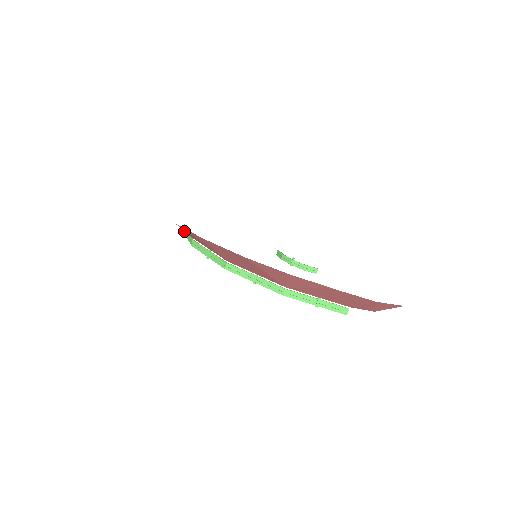
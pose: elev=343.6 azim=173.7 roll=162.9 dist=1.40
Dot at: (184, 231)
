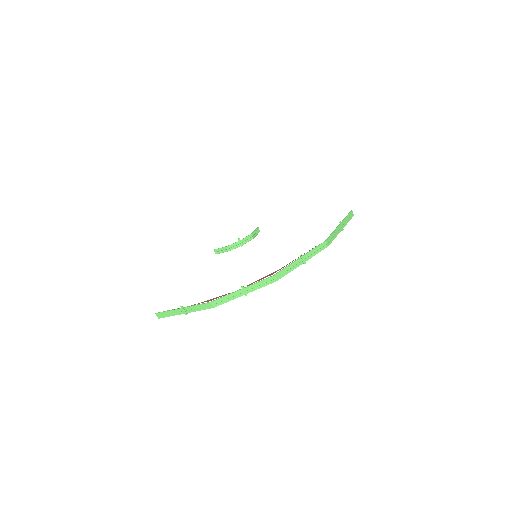
Dot at: (167, 316)
